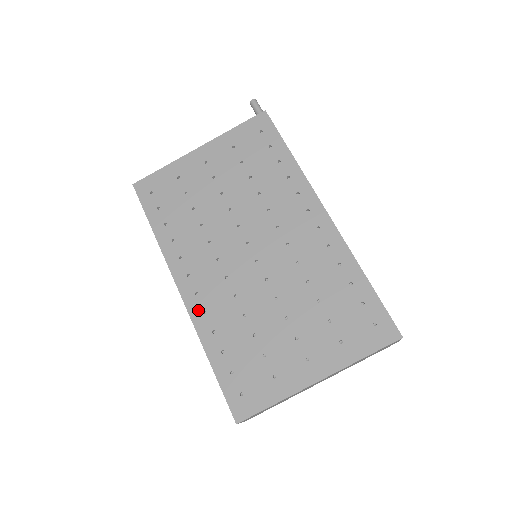
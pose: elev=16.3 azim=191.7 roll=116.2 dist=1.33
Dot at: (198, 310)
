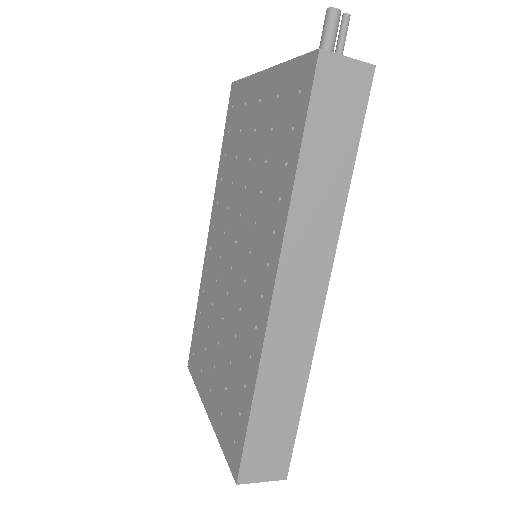
Dot at: (206, 263)
